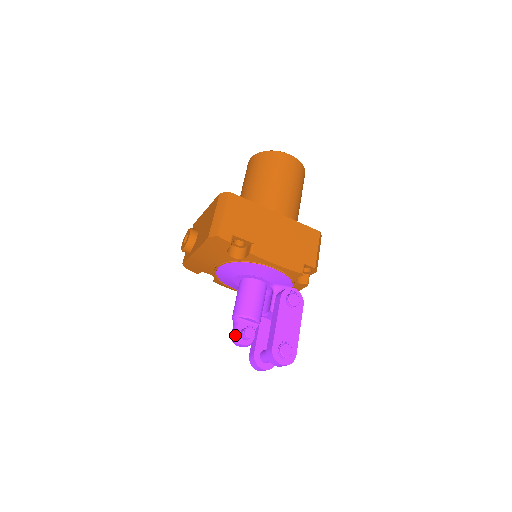
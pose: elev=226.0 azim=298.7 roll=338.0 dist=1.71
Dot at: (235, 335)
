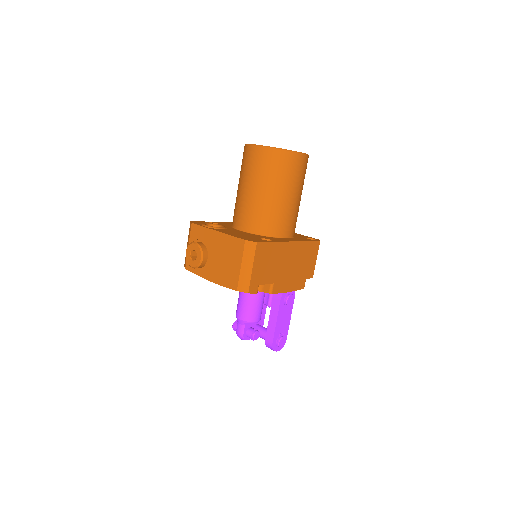
Dot at: (242, 336)
